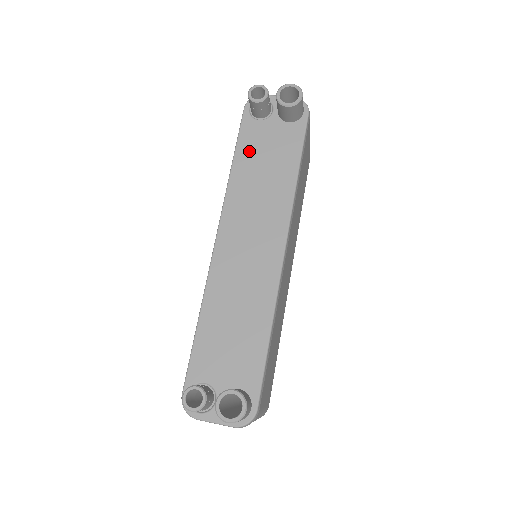
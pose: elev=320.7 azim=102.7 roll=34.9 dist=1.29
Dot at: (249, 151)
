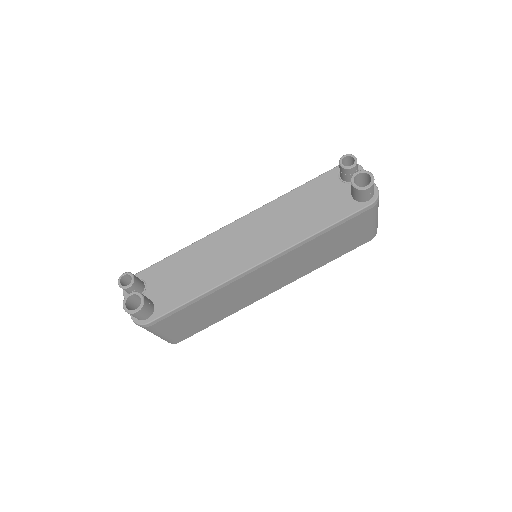
Dot at: (311, 191)
